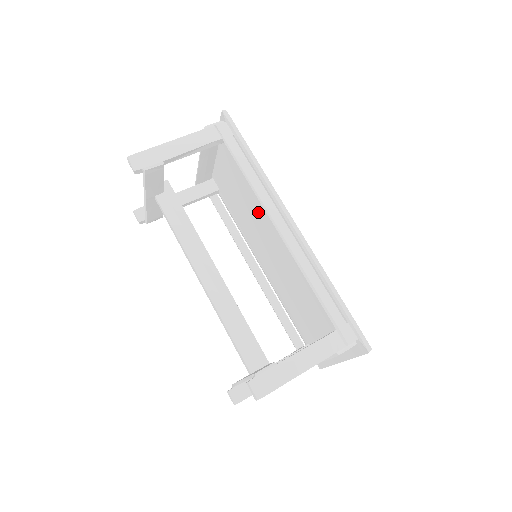
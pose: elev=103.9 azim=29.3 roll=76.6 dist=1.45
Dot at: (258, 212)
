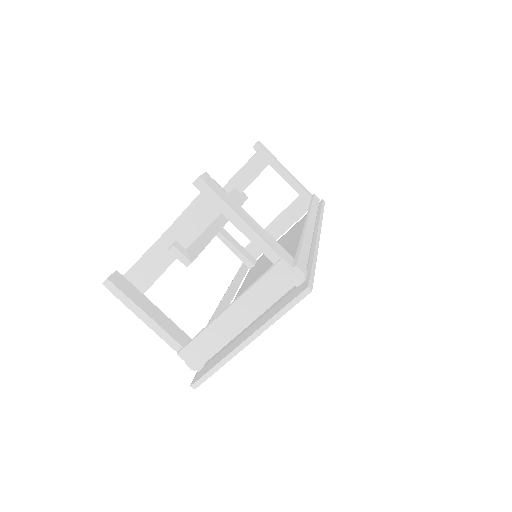
Dot at: (285, 249)
